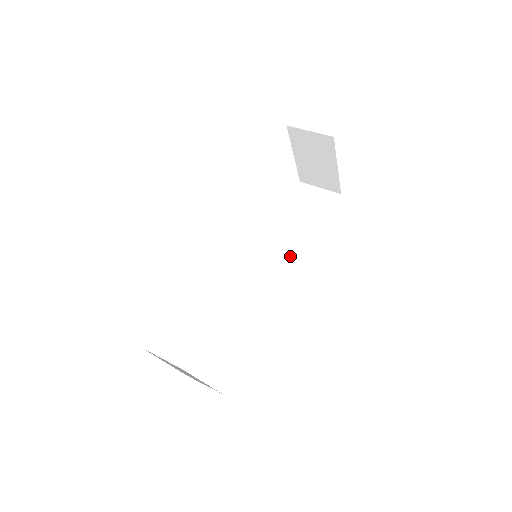
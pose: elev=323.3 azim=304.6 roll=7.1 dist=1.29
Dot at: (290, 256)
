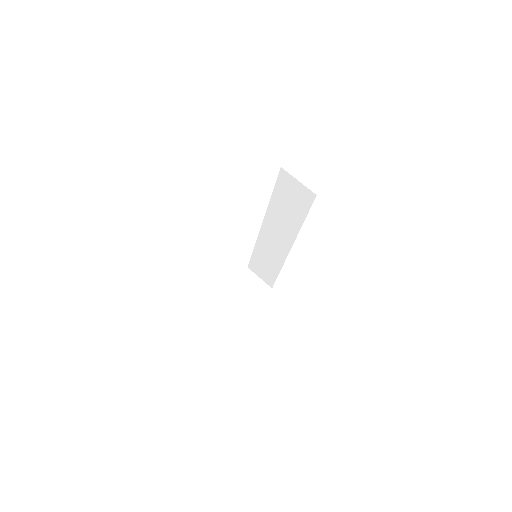
Dot at: (288, 231)
